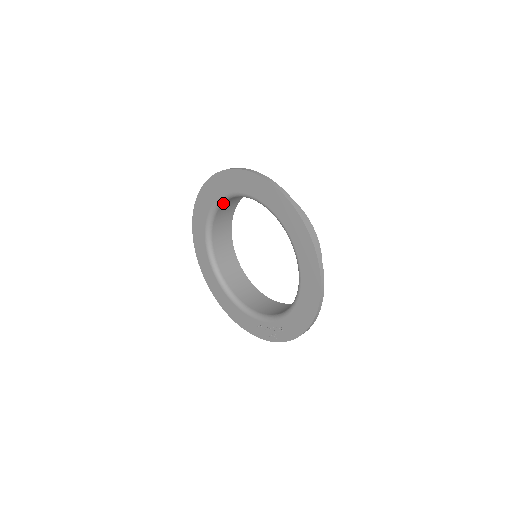
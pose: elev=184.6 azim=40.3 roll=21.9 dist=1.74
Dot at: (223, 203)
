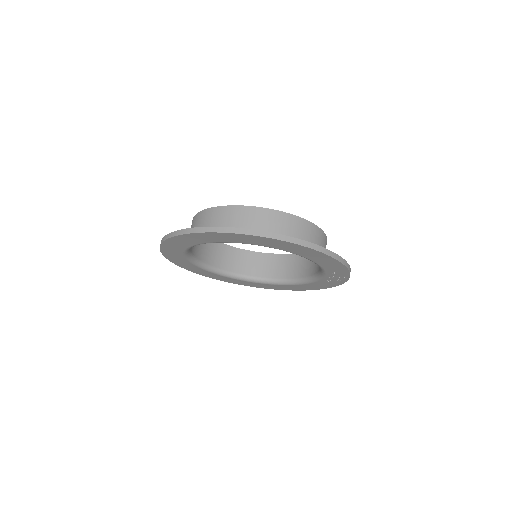
Dot at: (196, 258)
